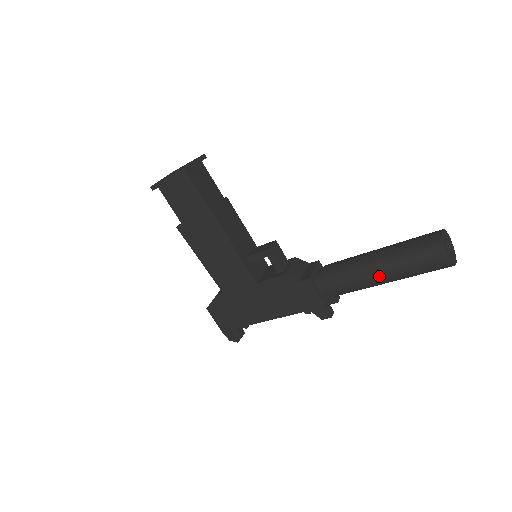
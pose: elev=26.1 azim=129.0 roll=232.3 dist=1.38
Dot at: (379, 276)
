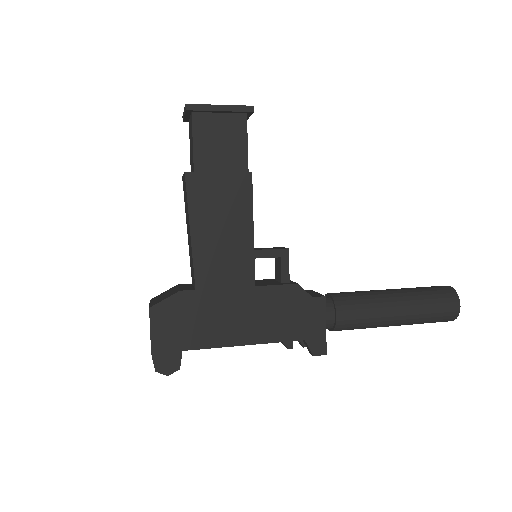
Dot at: (397, 312)
